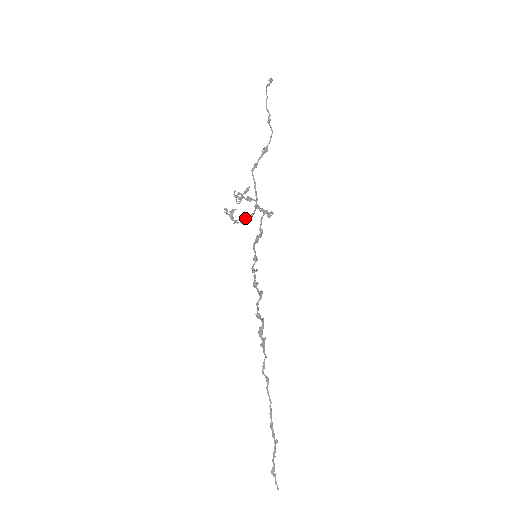
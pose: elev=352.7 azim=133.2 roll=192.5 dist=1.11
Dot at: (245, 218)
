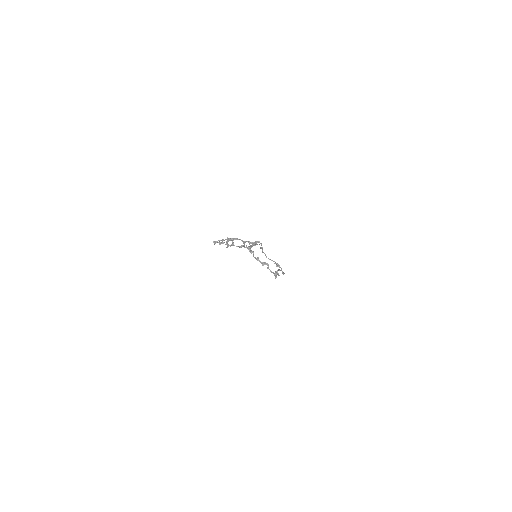
Dot at: (232, 241)
